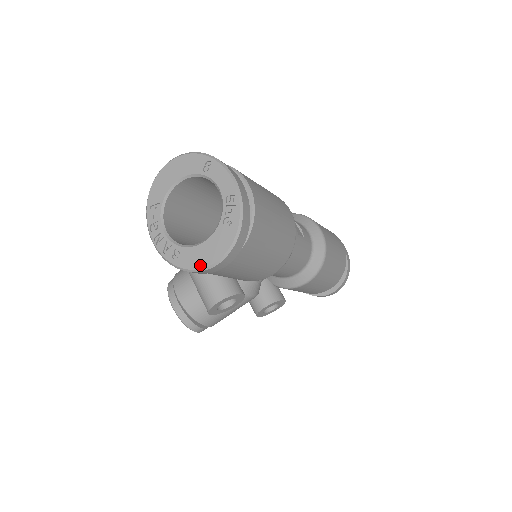
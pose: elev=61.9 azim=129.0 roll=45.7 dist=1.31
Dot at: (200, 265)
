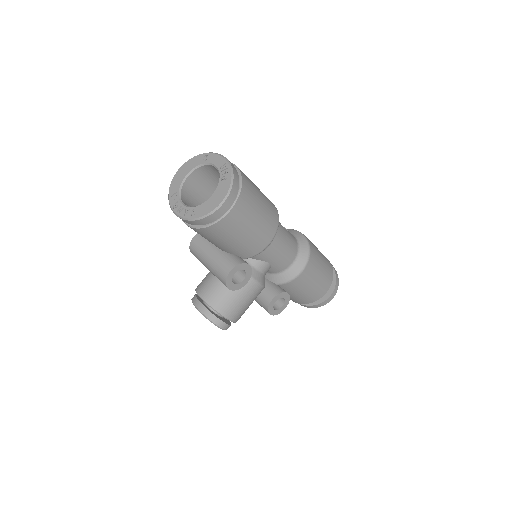
Dot at: (211, 209)
